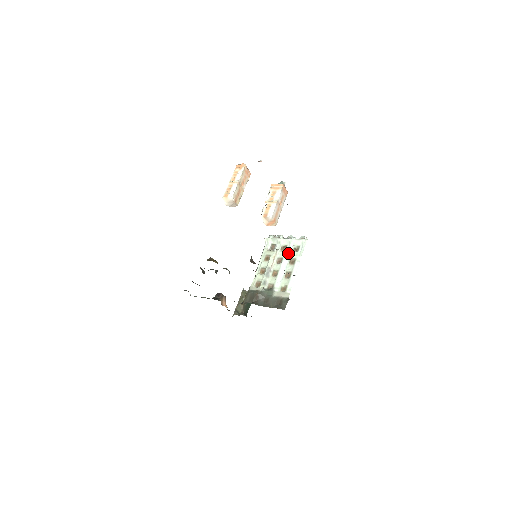
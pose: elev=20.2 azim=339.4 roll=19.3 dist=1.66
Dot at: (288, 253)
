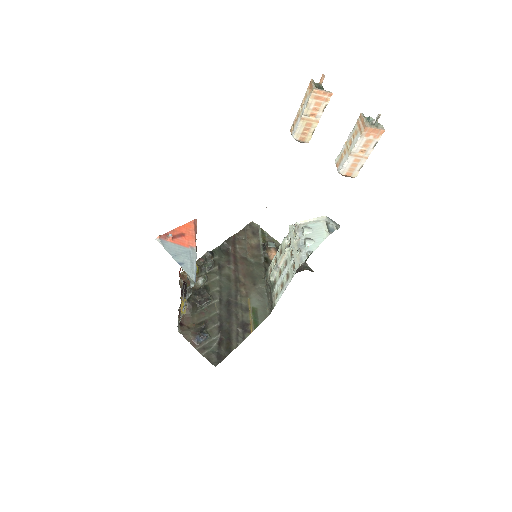
Dot at: (289, 264)
